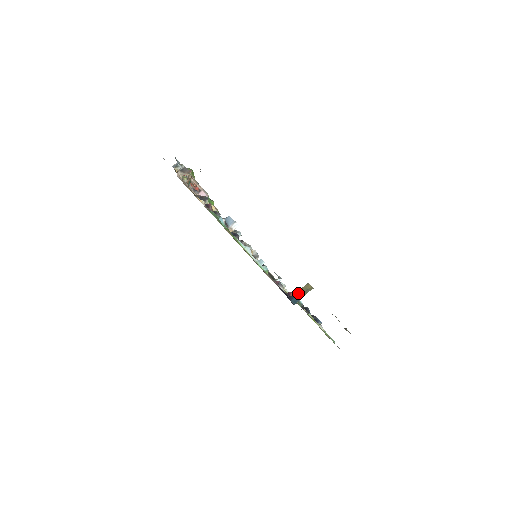
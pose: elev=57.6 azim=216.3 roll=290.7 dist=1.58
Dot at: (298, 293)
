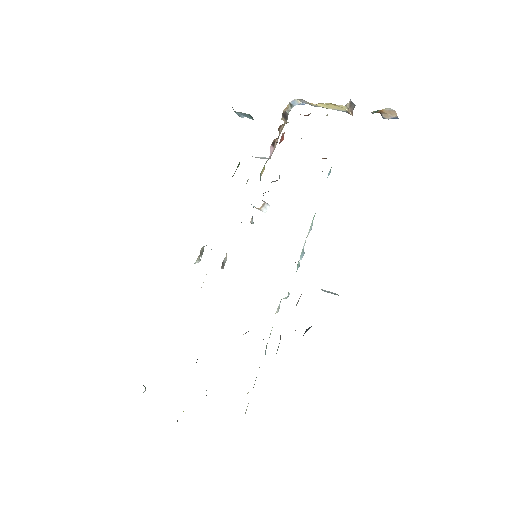
Dot at: occluded
